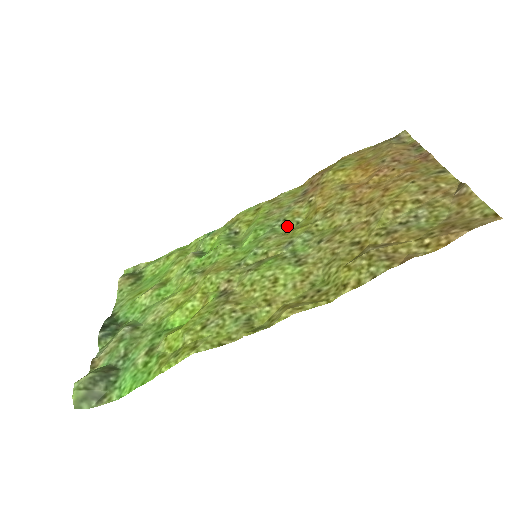
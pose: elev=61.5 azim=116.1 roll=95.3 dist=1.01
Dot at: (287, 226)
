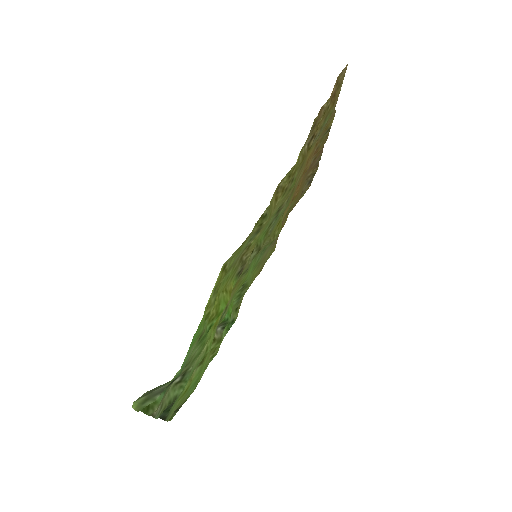
Dot at: (271, 243)
